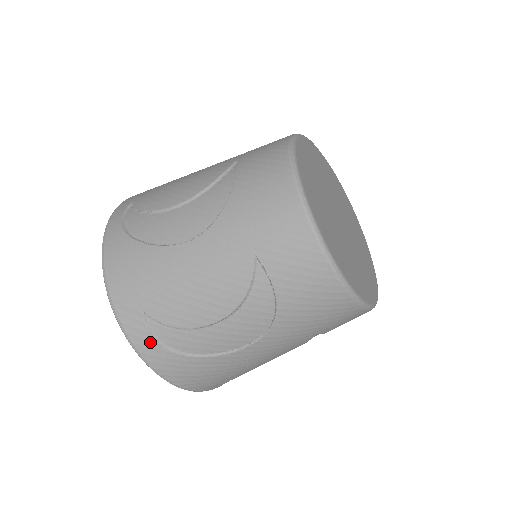
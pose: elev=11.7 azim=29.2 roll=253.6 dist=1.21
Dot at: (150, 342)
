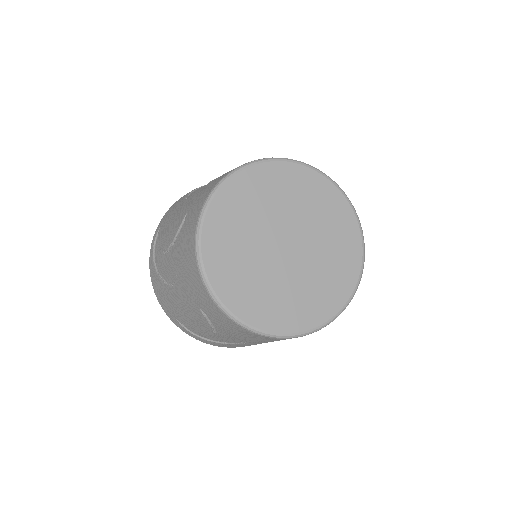
Dot at: (190, 333)
